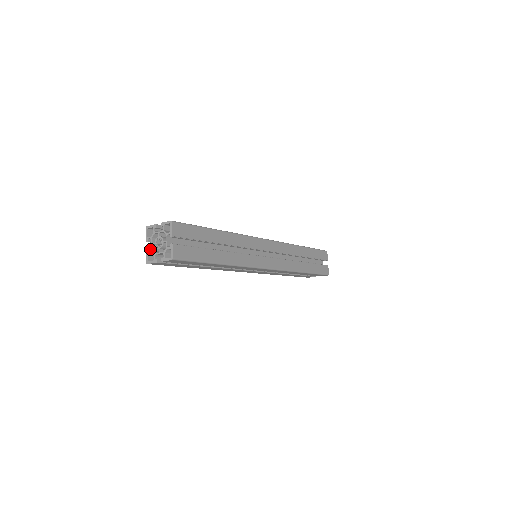
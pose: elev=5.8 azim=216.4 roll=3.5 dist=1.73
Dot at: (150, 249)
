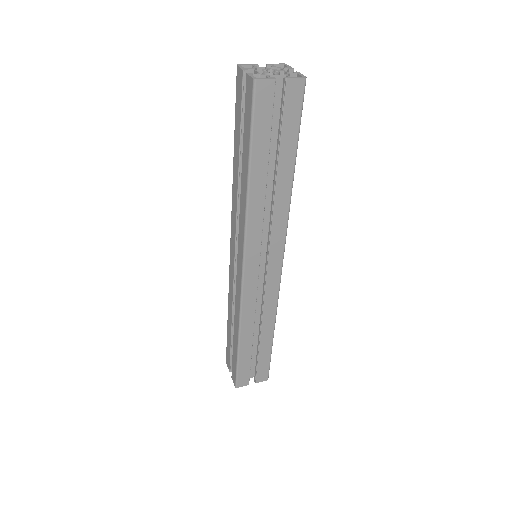
Dot at: occluded
